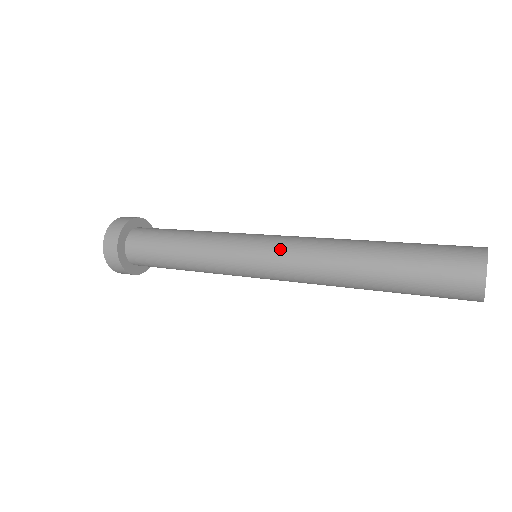
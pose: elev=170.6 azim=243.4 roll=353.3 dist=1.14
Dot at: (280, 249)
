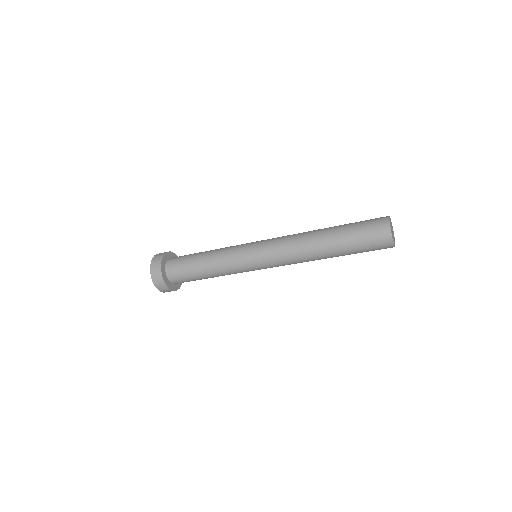
Dot at: occluded
